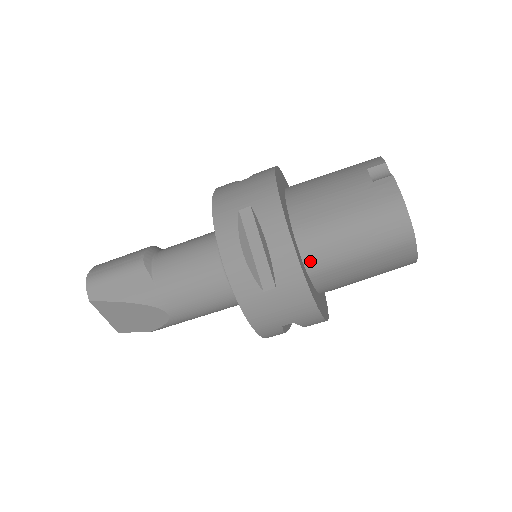
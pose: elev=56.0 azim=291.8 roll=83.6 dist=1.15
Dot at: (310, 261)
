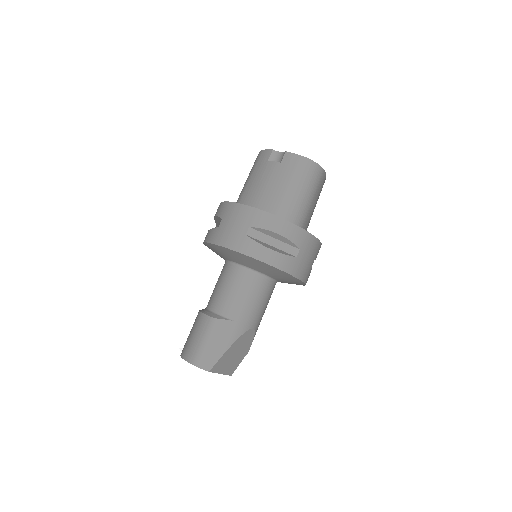
Dot at: (296, 224)
